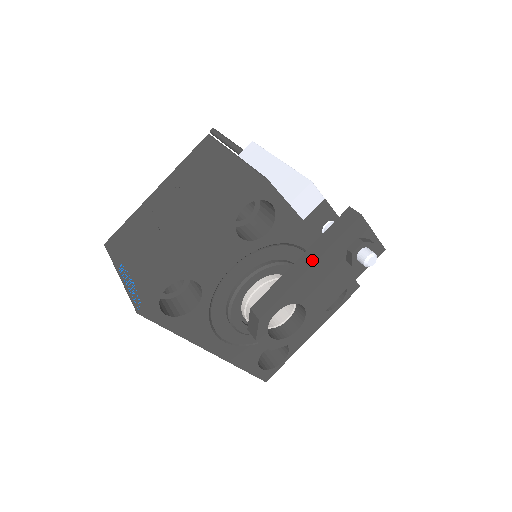
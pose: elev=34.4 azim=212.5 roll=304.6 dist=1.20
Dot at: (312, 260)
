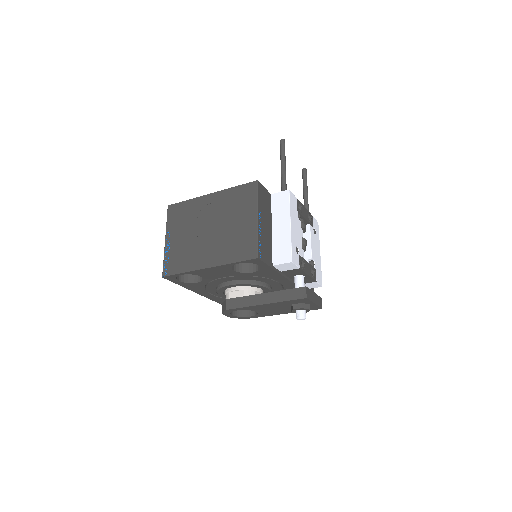
Dot at: (268, 301)
